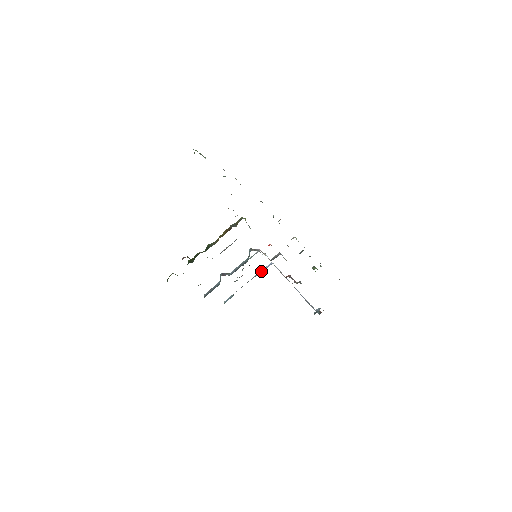
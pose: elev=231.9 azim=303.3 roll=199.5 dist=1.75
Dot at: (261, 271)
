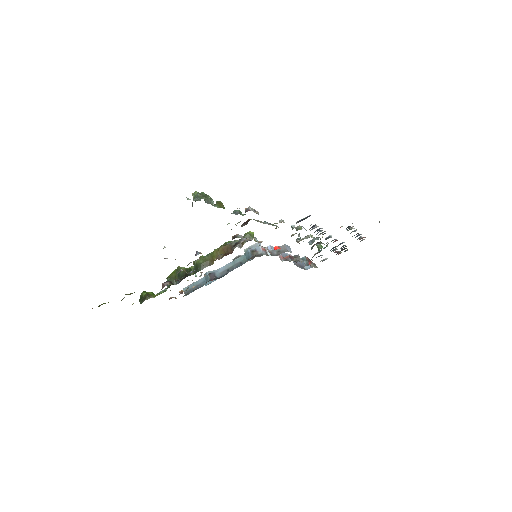
Dot at: occluded
